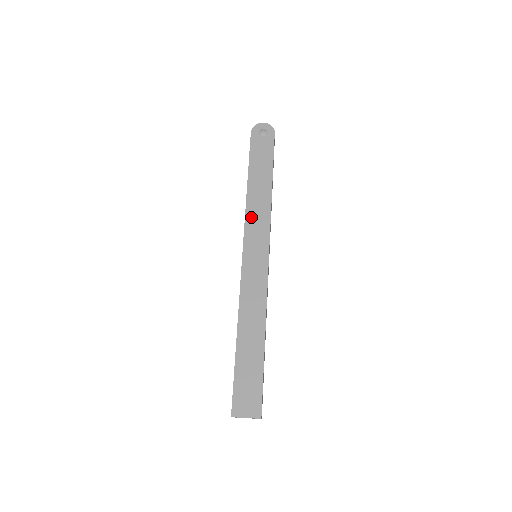
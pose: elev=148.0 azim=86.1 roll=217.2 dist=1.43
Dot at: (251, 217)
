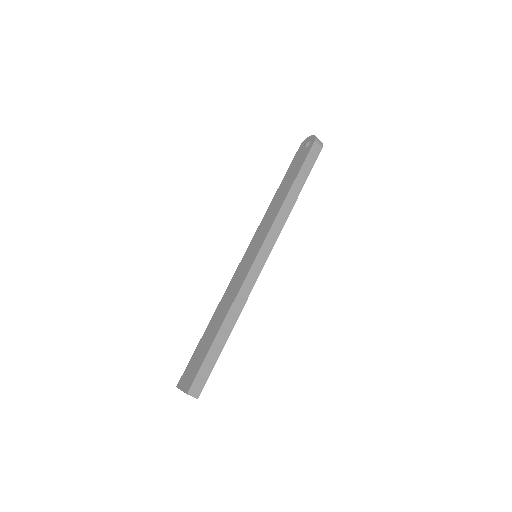
Dot at: (264, 221)
